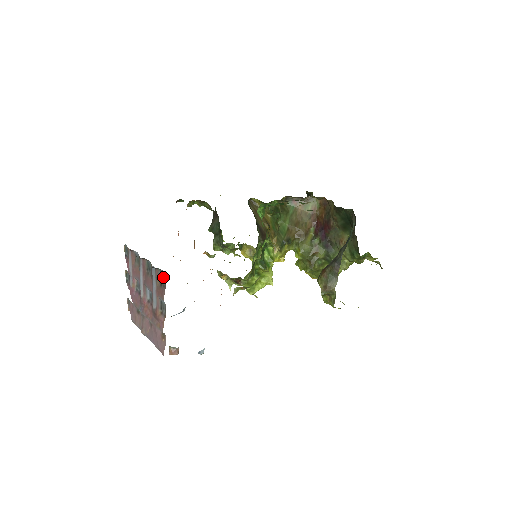
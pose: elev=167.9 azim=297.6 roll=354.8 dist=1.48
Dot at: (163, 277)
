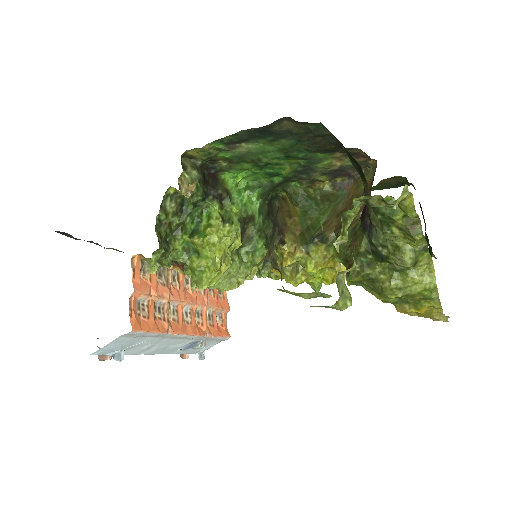
Dot at: occluded
